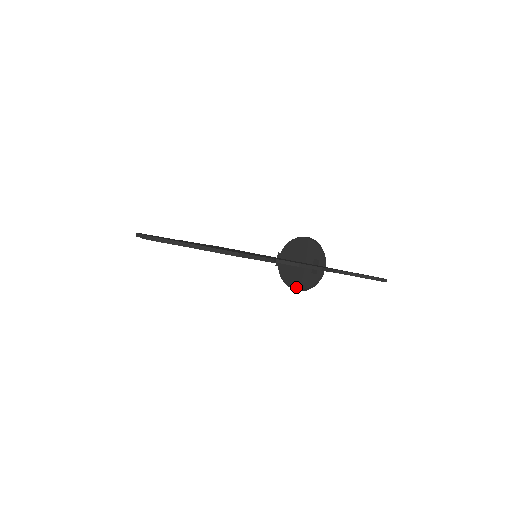
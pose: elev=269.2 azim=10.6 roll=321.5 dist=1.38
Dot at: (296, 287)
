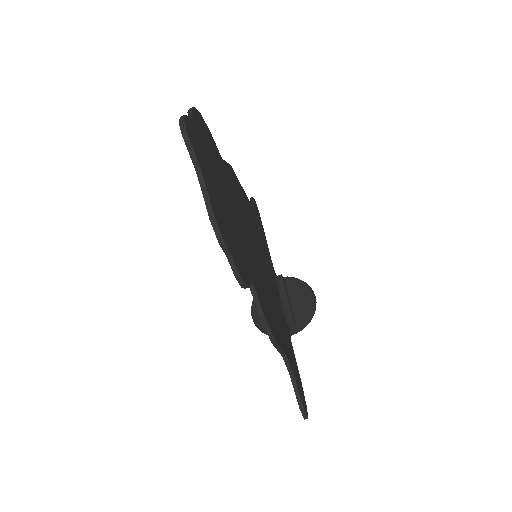
Dot at: (255, 314)
